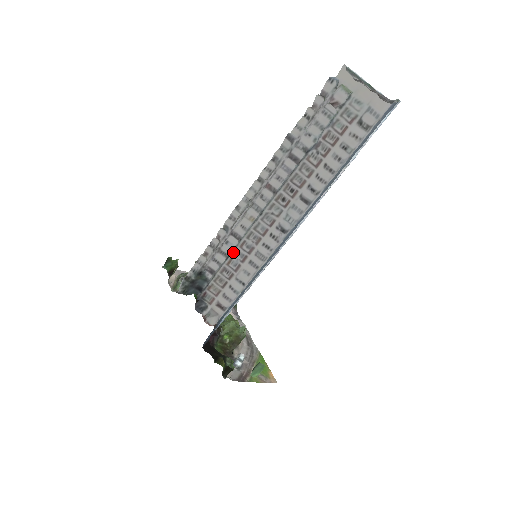
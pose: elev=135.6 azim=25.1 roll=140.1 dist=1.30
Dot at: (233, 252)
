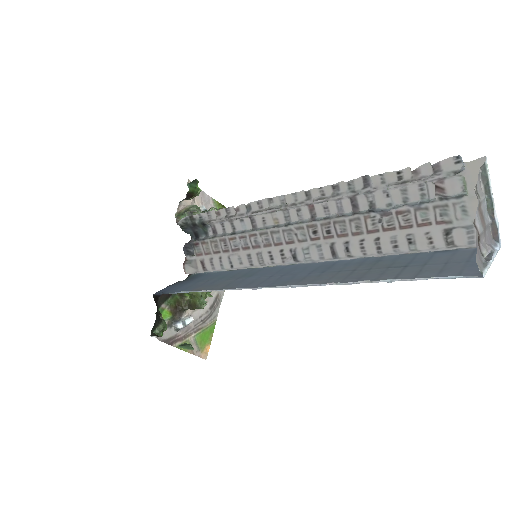
Dot at: (240, 234)
